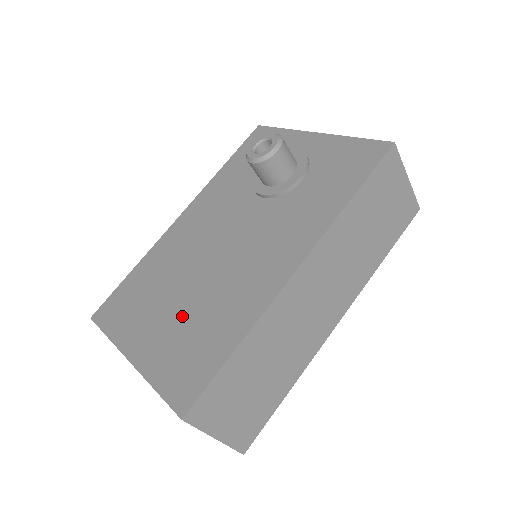
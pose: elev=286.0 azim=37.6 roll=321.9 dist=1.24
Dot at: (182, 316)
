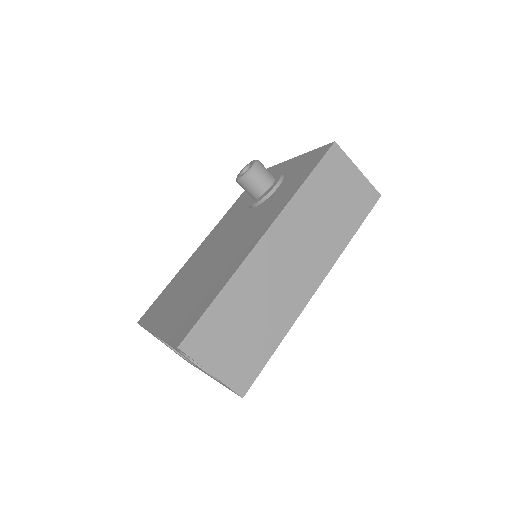
Dot at: (191, 294)
